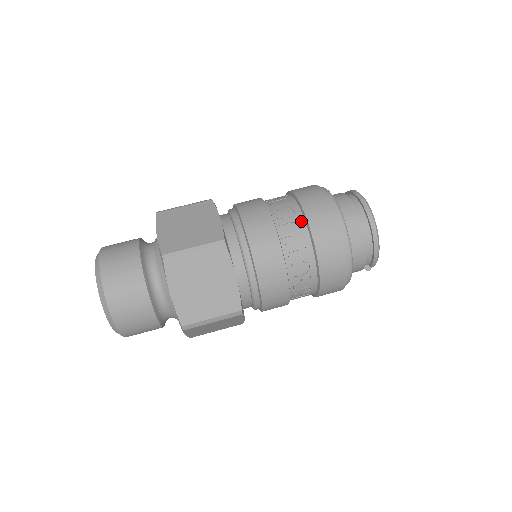
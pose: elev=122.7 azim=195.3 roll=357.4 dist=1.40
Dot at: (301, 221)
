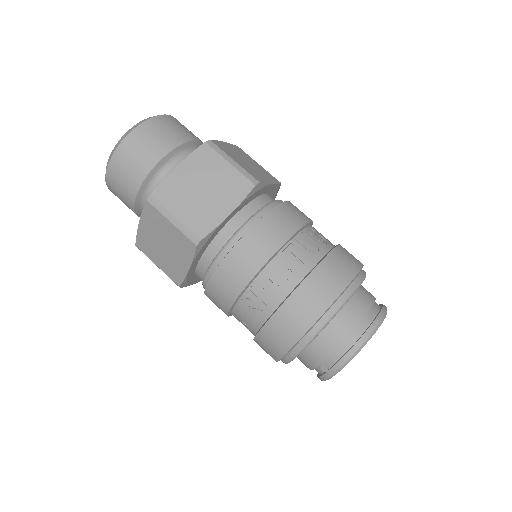
Dot at: (324, 250)
